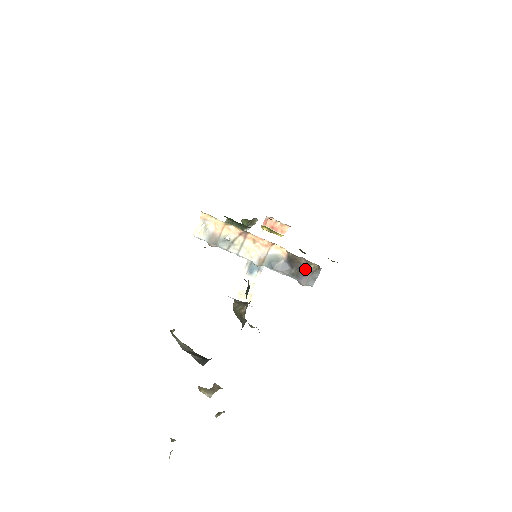
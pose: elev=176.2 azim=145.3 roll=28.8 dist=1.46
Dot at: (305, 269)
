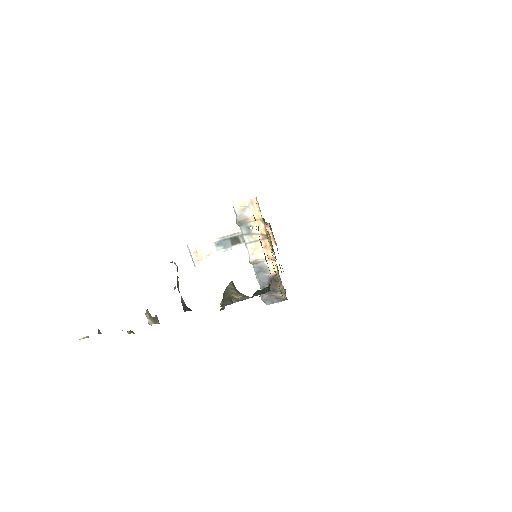
Dot at: (275, 292)
